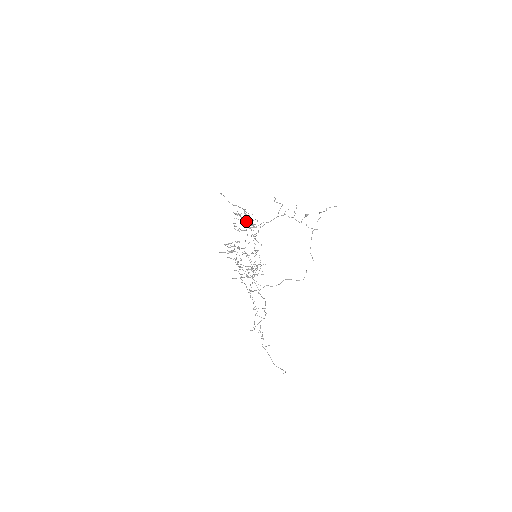
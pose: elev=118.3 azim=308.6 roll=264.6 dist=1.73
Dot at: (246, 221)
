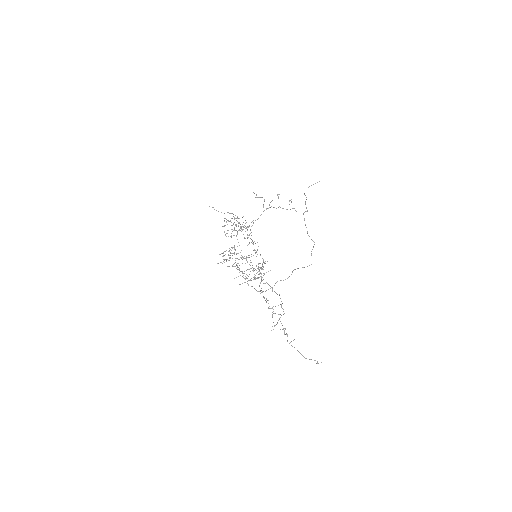
Dot at: (236, 225)
